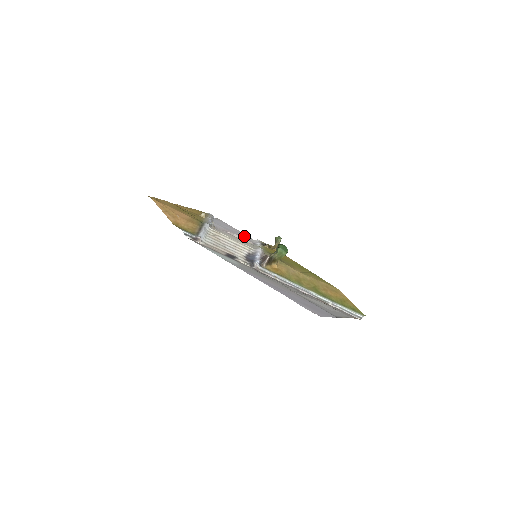
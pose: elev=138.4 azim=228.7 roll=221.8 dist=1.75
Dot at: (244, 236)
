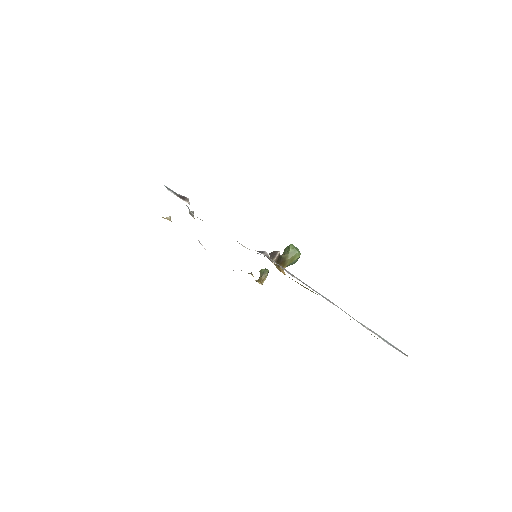
Dot at: occluded
